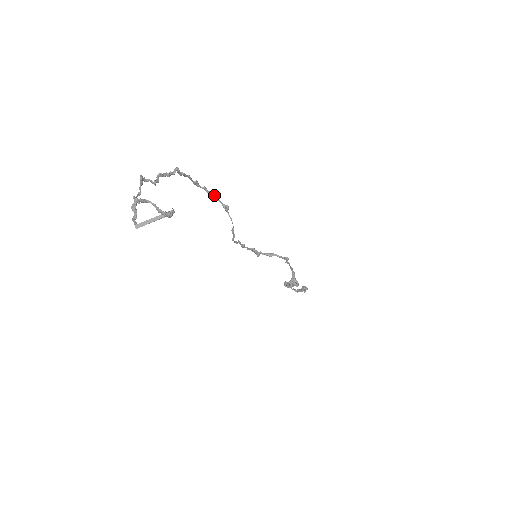
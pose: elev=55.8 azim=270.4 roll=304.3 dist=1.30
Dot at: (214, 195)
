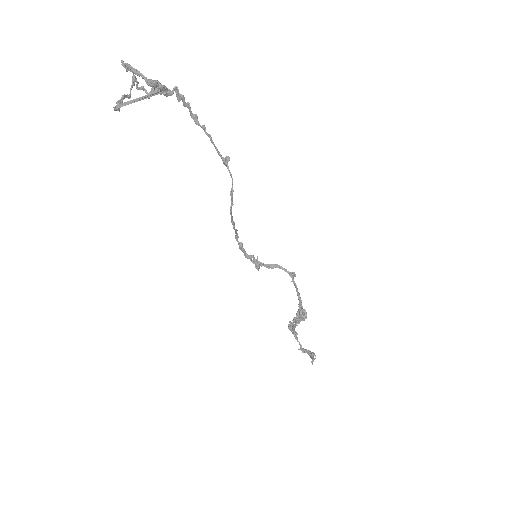
Dot at: occluded
